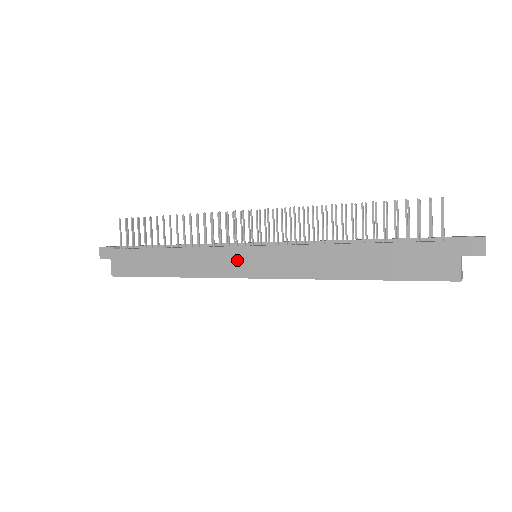
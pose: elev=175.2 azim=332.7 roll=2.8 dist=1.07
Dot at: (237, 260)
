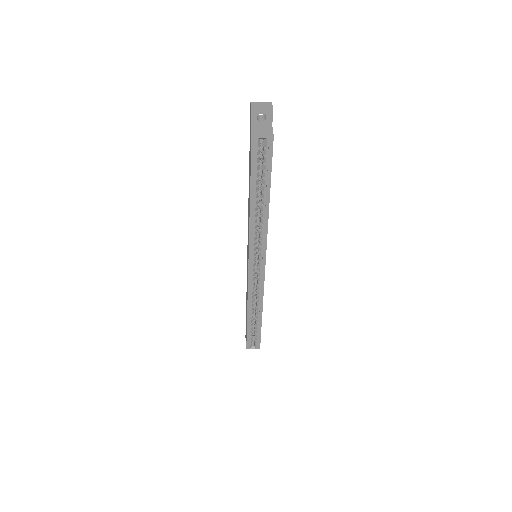
Dot at: (247, 266)
